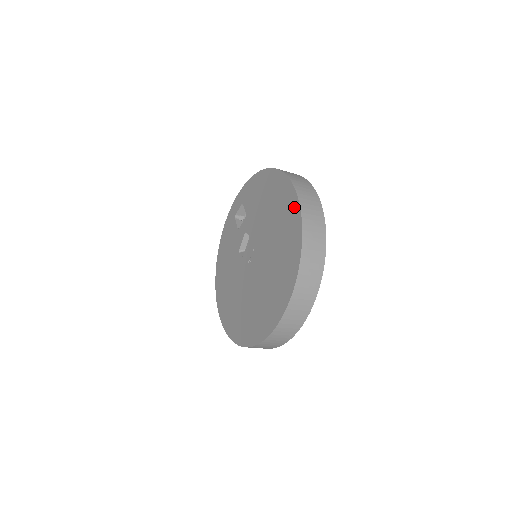
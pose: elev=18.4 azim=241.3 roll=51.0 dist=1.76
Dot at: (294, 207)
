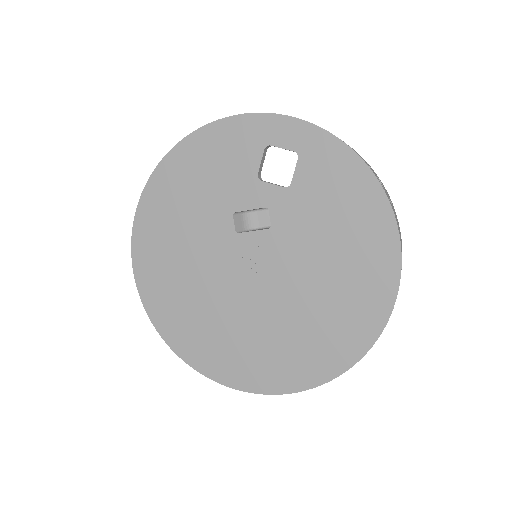
Dot at: (371, 326)
